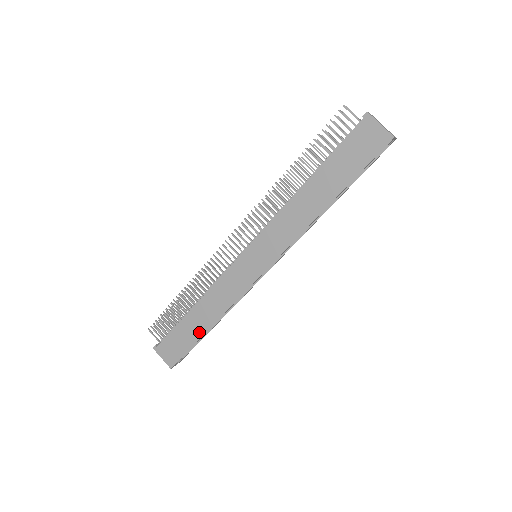
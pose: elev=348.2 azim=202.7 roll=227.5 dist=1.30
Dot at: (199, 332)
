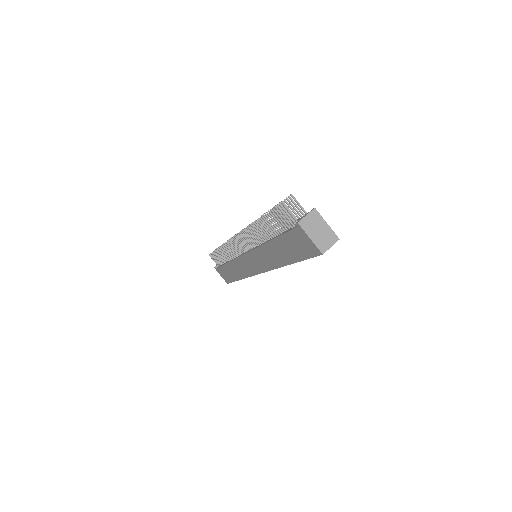
Dot at: (235, 278)
